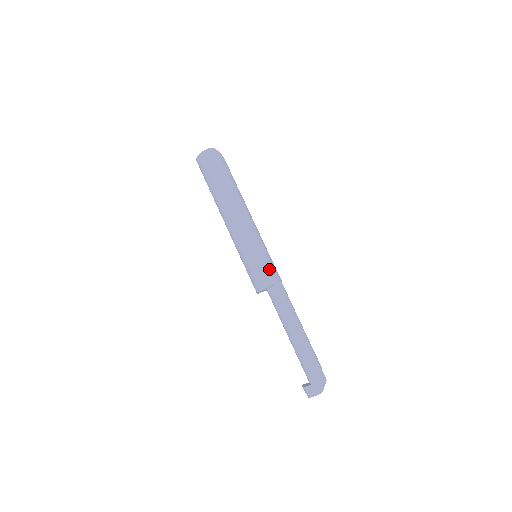
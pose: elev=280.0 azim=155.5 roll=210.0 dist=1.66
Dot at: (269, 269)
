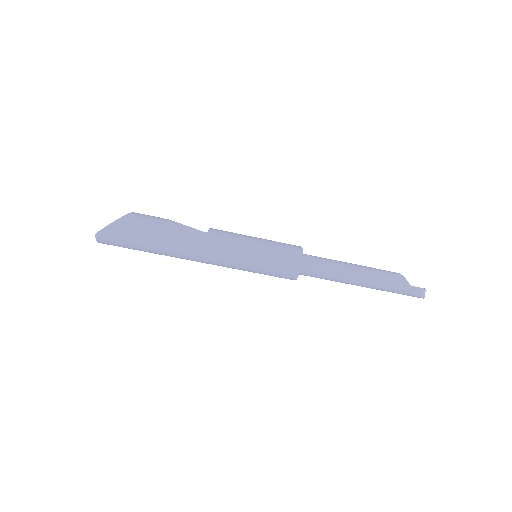
Dot at: (280, 270)
